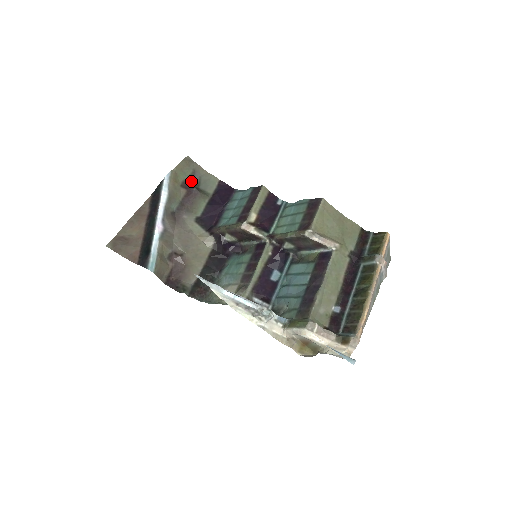
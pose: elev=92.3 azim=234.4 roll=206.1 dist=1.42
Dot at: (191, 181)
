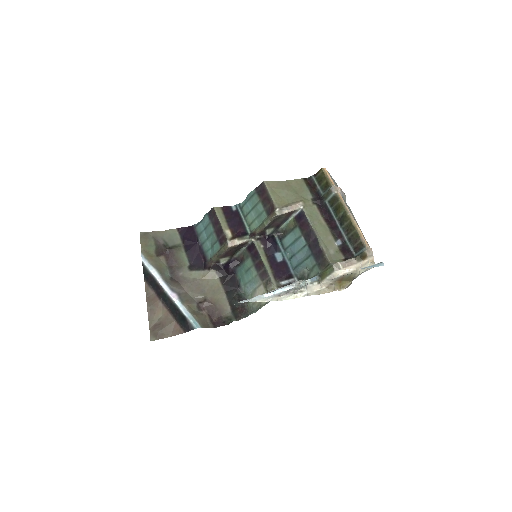
Dot at: (159, 247)
